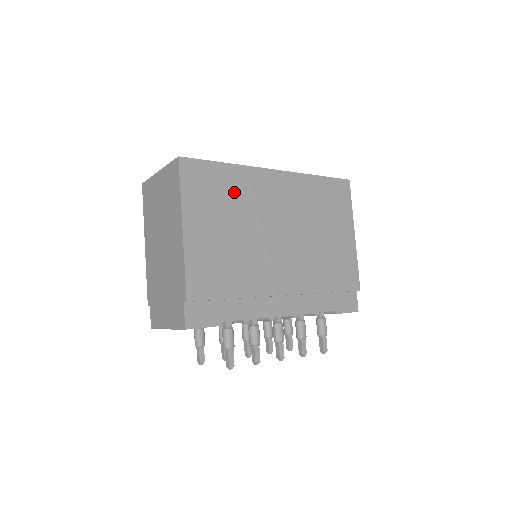
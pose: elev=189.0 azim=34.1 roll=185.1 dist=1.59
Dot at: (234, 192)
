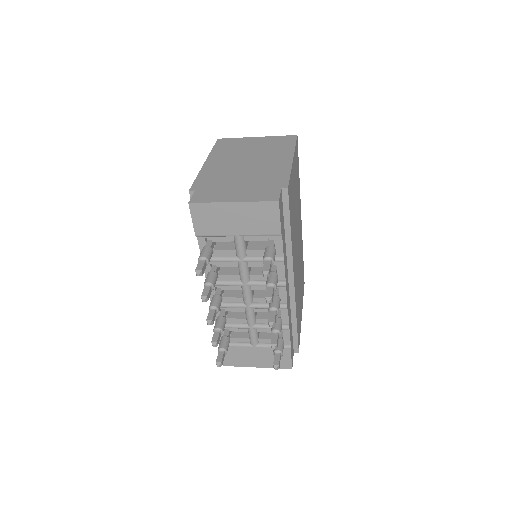
Dot at: (298, 191)
